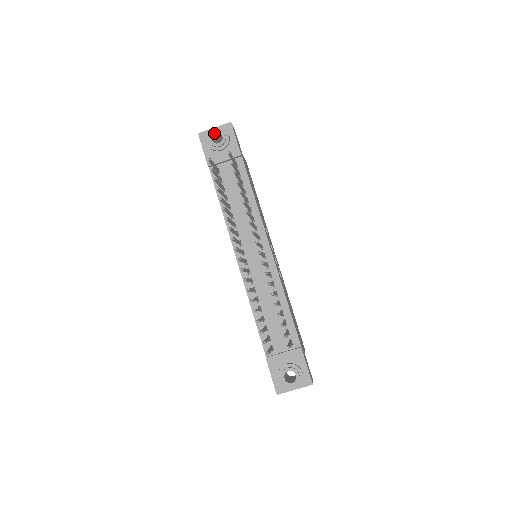
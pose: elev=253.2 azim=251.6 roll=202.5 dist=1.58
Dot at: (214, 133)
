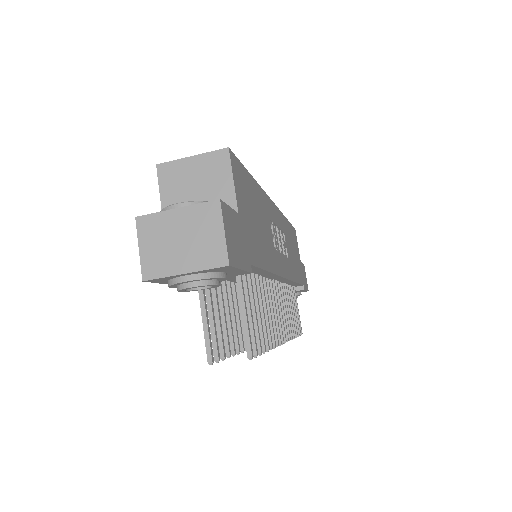
Dot at: (190, 288)
